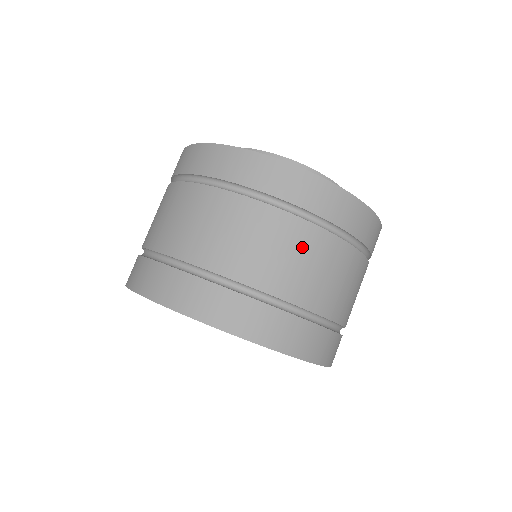
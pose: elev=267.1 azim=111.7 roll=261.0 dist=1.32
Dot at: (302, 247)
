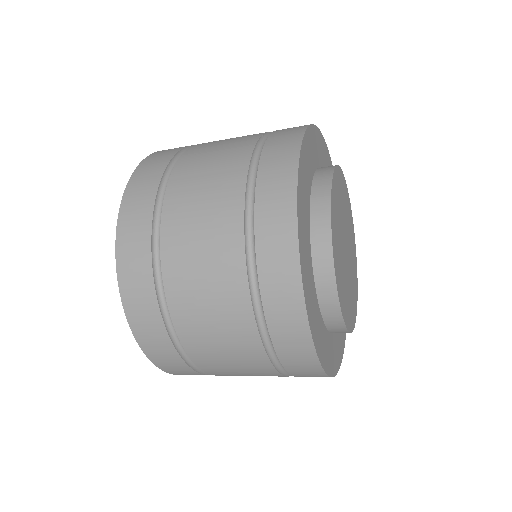
Dot at: (241, 355)
